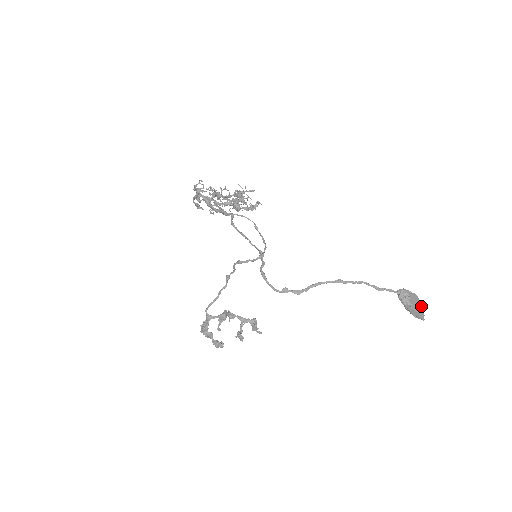
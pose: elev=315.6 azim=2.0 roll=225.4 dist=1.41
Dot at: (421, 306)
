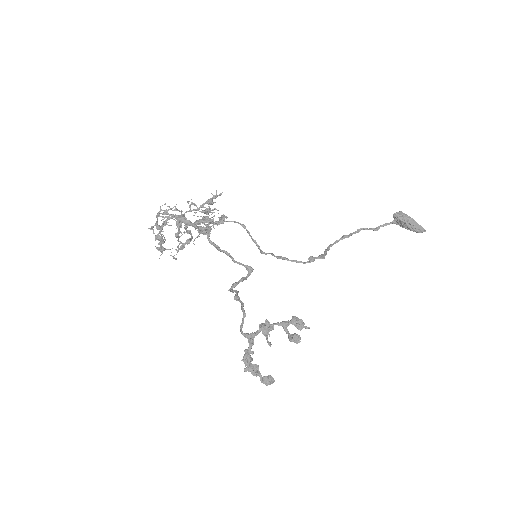
Dot at: occluded
